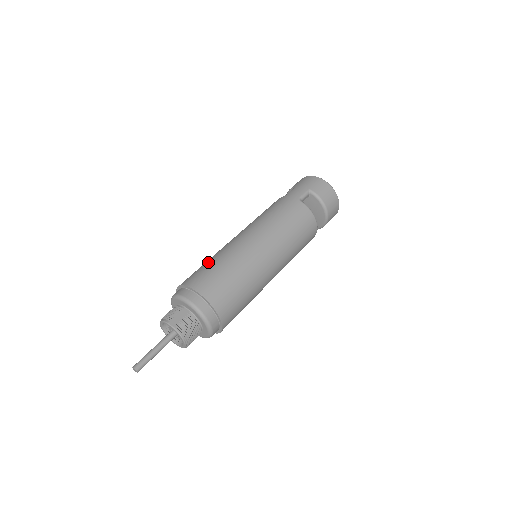
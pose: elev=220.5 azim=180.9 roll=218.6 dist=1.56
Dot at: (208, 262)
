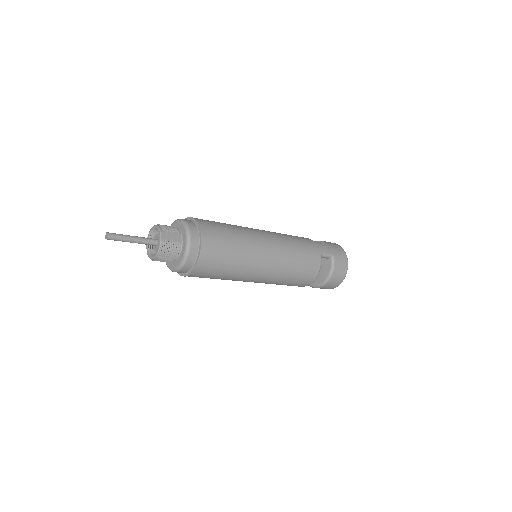
Dot at: (226, 225)
